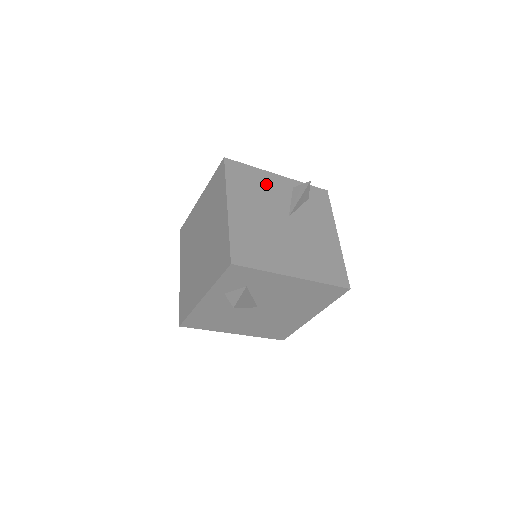
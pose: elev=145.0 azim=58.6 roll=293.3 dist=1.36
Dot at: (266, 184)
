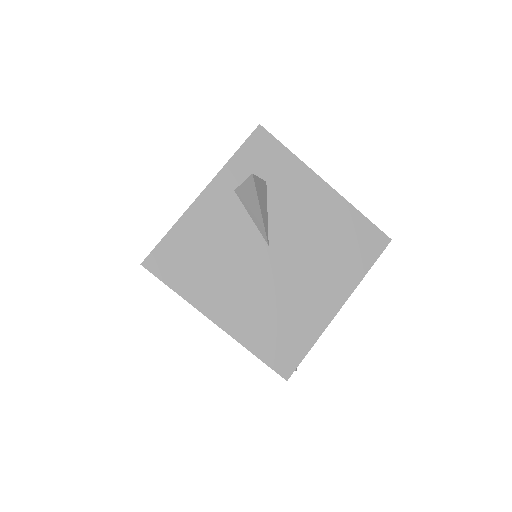
Dot at: occluded
